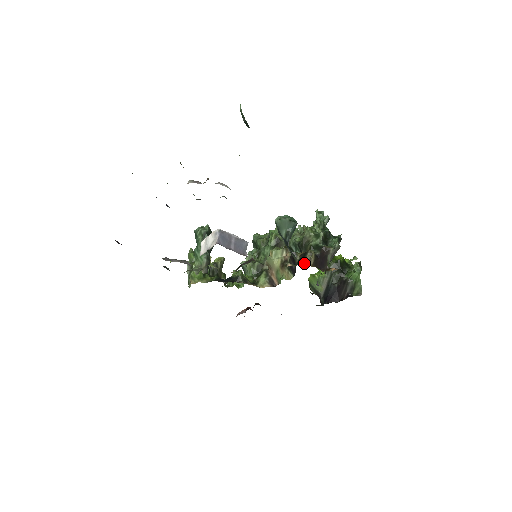
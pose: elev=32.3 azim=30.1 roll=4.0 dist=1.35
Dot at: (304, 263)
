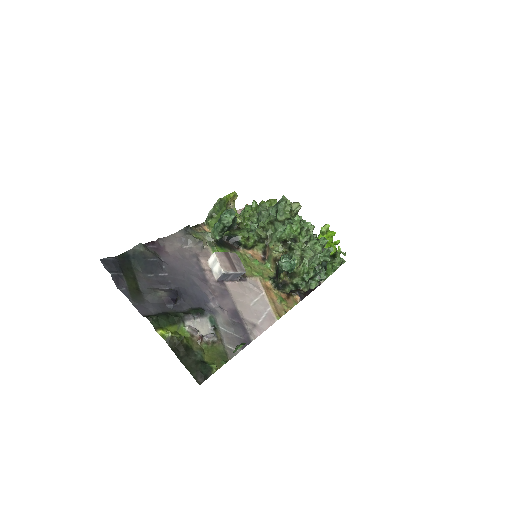
Dot at: (279, 290)
